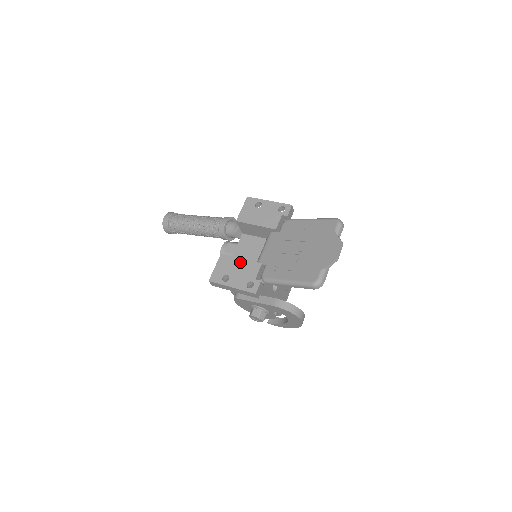
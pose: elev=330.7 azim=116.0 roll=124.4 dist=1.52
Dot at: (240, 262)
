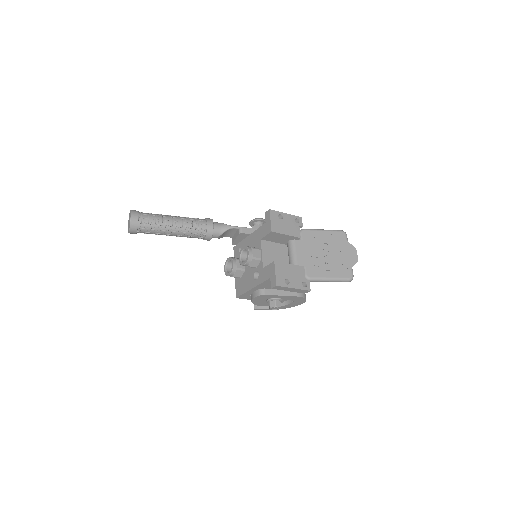
Dot at: (290, 267)
